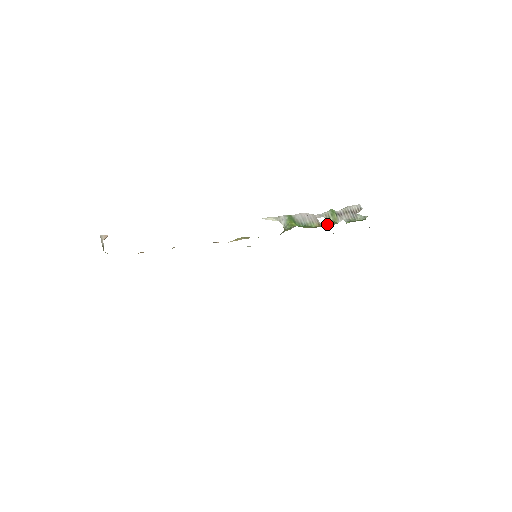
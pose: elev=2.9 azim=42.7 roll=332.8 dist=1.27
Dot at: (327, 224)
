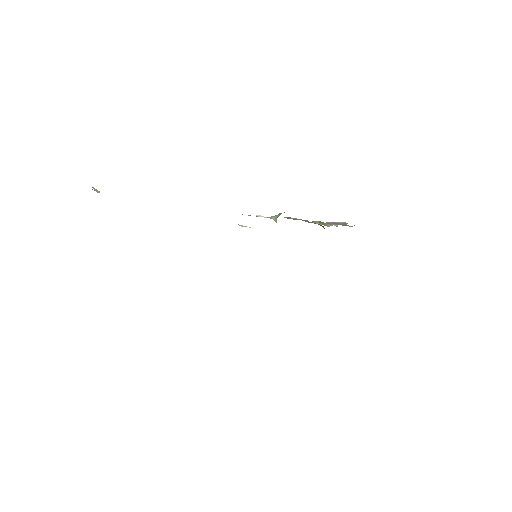
Dot at: (318, 223)
